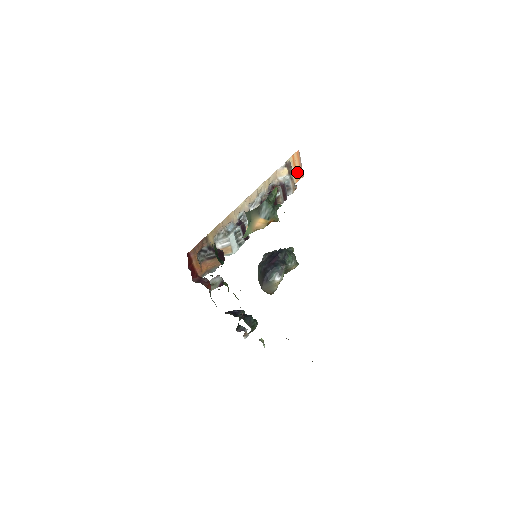
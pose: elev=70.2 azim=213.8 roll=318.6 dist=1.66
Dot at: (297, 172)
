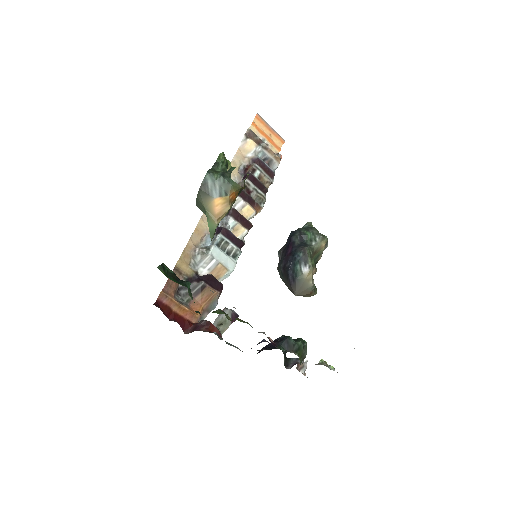
Dot at: (272, 140)
